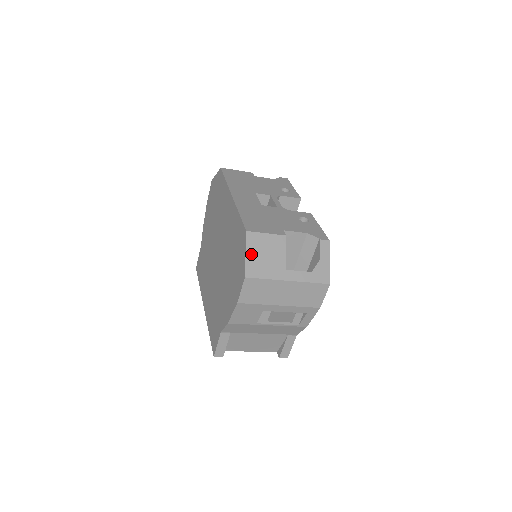
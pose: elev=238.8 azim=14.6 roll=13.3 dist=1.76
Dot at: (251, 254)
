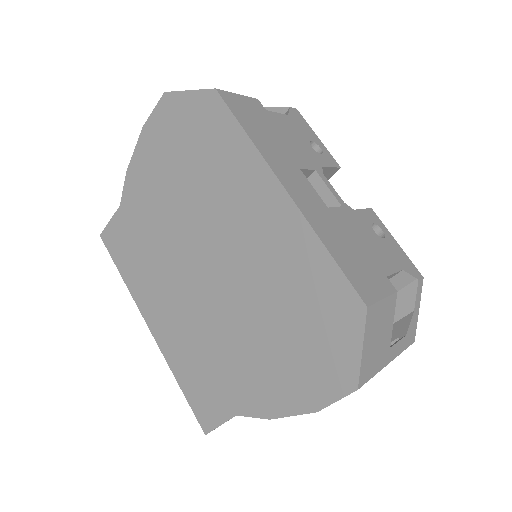
Dot at: (367, 346)
